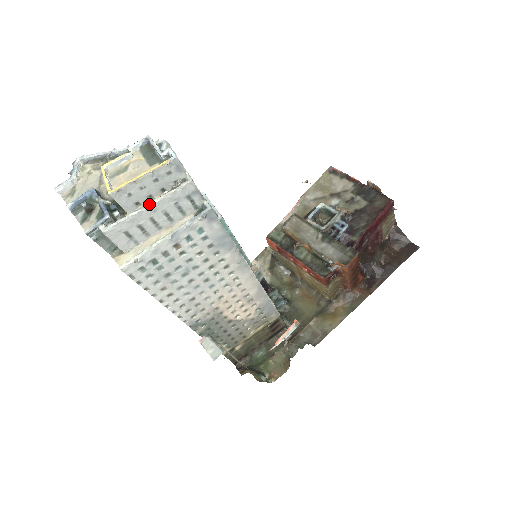
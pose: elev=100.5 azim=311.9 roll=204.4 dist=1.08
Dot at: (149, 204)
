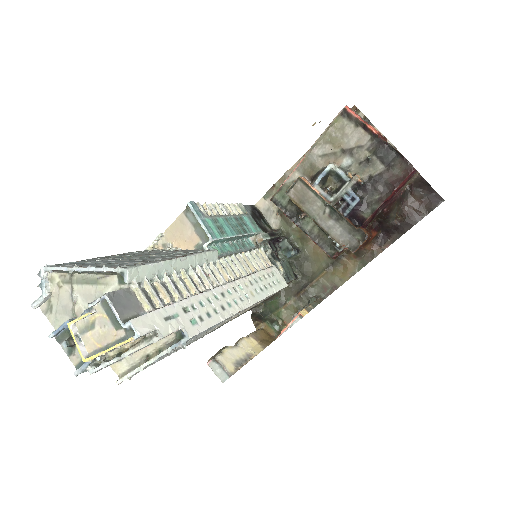
Dot at: (126, 354)
